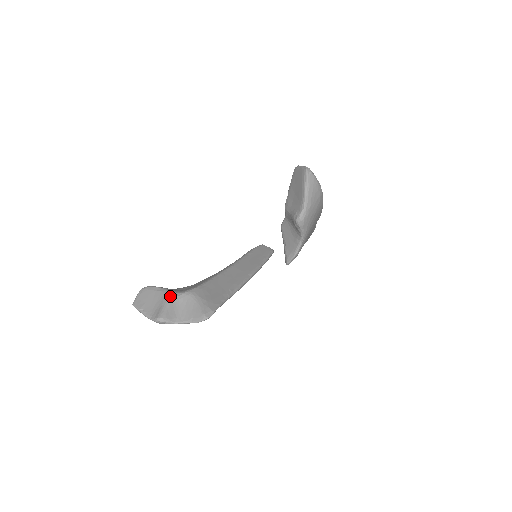
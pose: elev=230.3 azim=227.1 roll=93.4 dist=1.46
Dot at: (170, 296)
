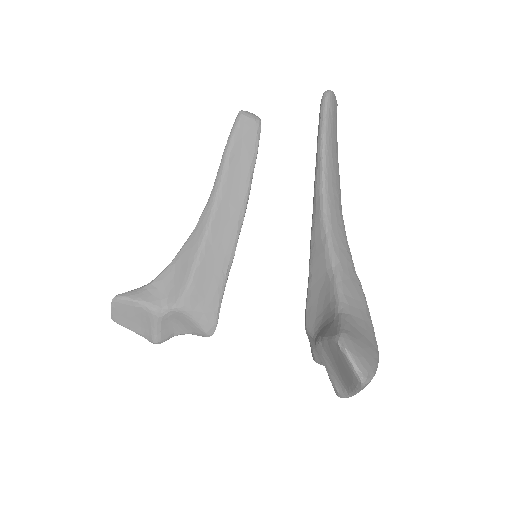
Dot at: (156, 317)
